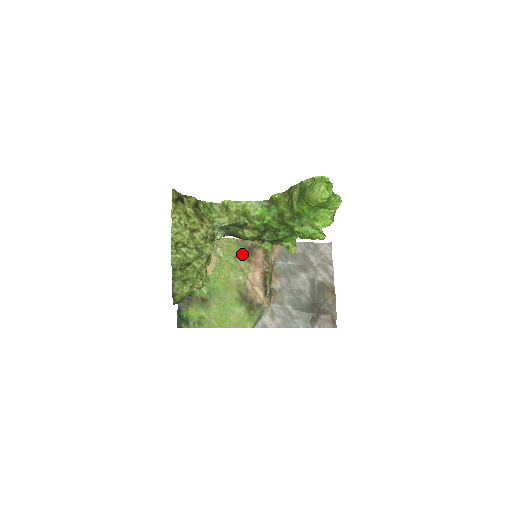
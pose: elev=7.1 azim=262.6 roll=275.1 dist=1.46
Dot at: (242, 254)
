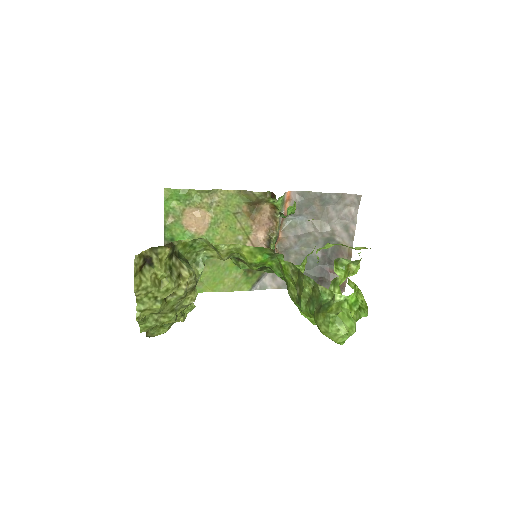
Dot at: (244, 209)
